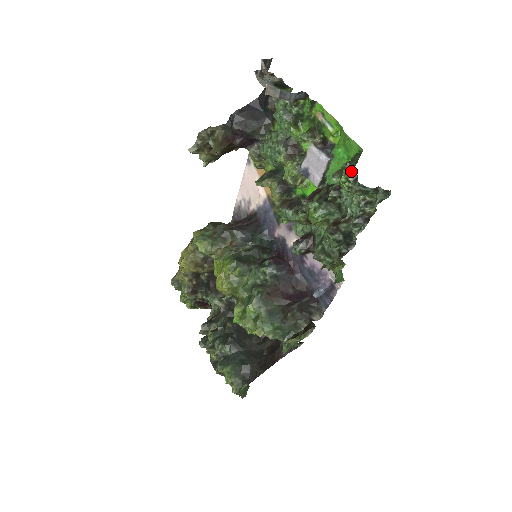
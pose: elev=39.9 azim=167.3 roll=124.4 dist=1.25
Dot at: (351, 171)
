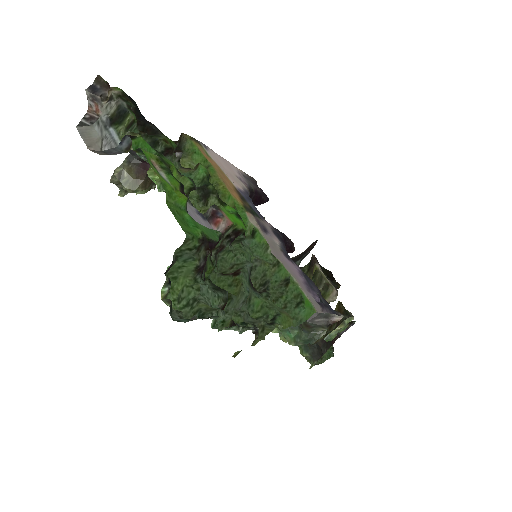
Dot at: (169, 288)
